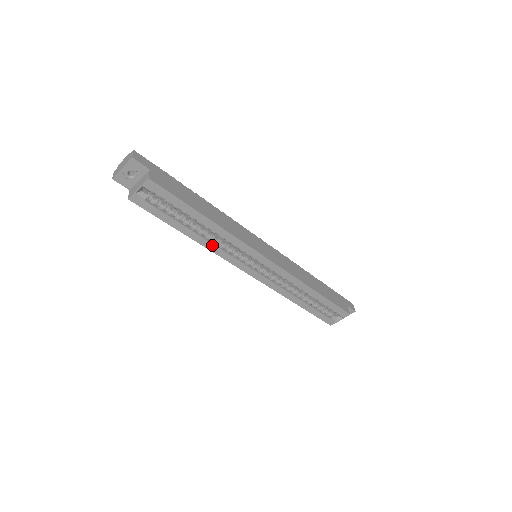
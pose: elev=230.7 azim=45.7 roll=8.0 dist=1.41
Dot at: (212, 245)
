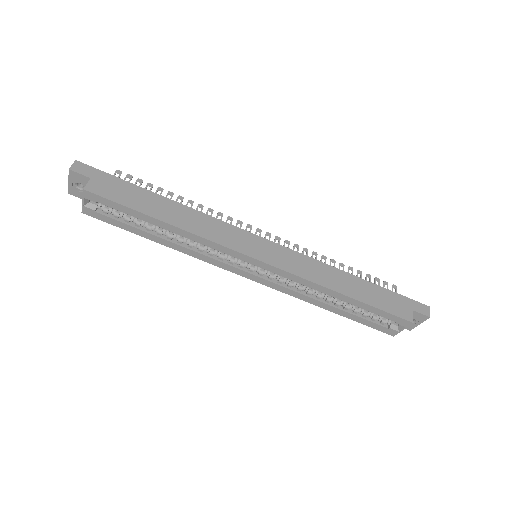
Dot at: (189, 250)
